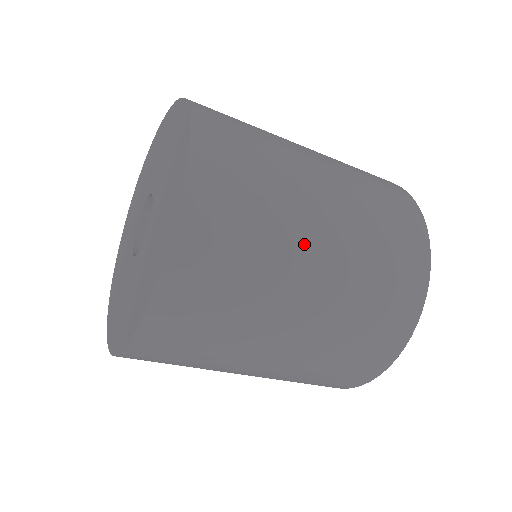
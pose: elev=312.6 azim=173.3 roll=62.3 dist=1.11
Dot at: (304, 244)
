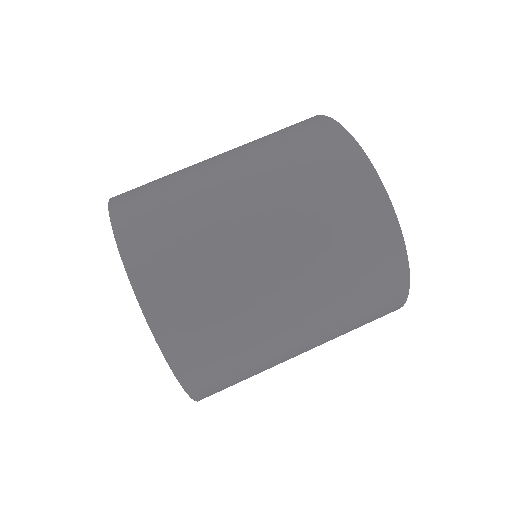
Dot at: (220, 189)
